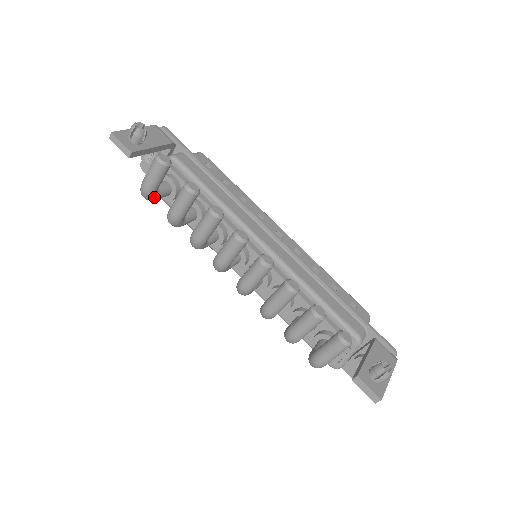
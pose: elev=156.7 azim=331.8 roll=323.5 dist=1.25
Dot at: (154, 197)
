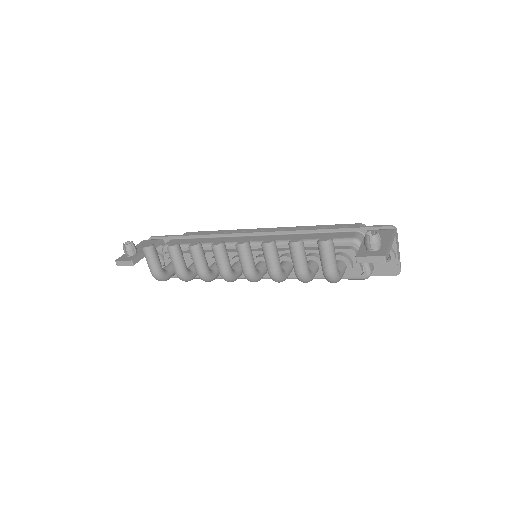
Dot at: (165, 275)
